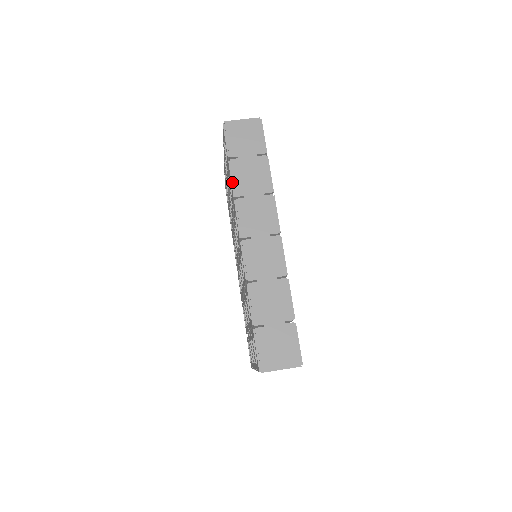
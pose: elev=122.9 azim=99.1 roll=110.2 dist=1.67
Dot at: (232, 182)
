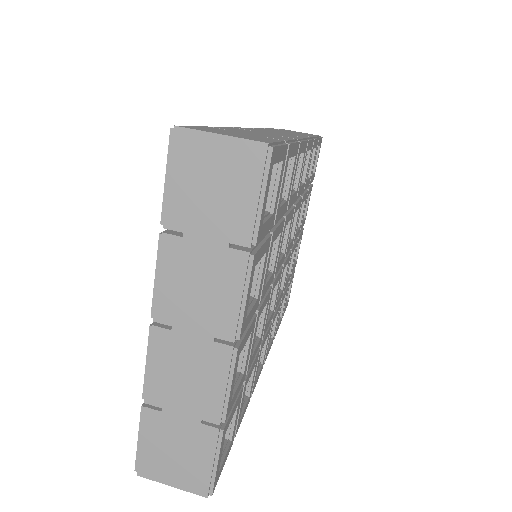
Dot at: occluded
